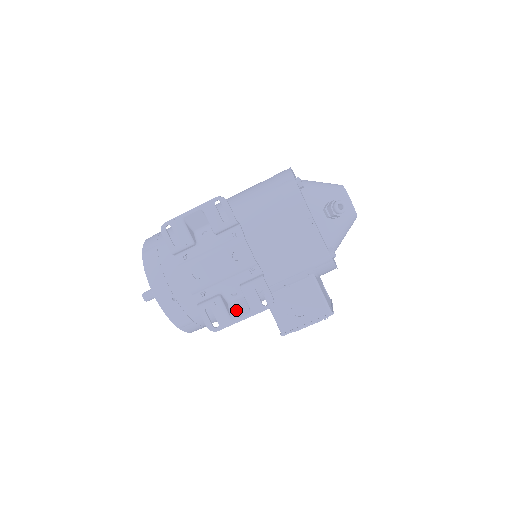
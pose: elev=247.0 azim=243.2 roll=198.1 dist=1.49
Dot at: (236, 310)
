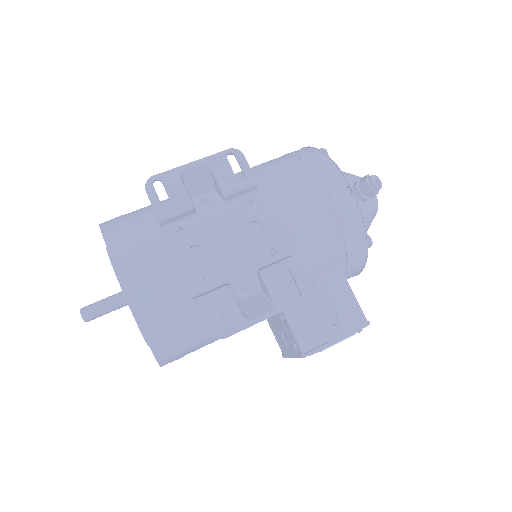
Dot at: (251, 308)
